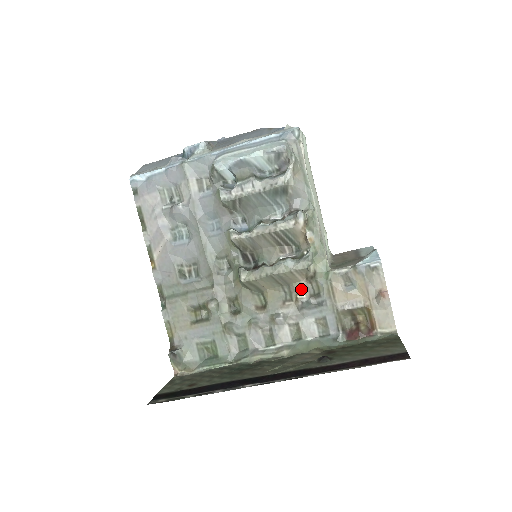
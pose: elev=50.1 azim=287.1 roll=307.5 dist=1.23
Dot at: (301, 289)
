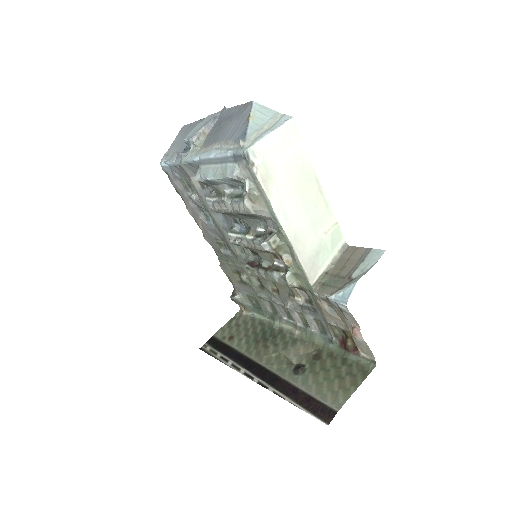
Dot at: (297, 293)
